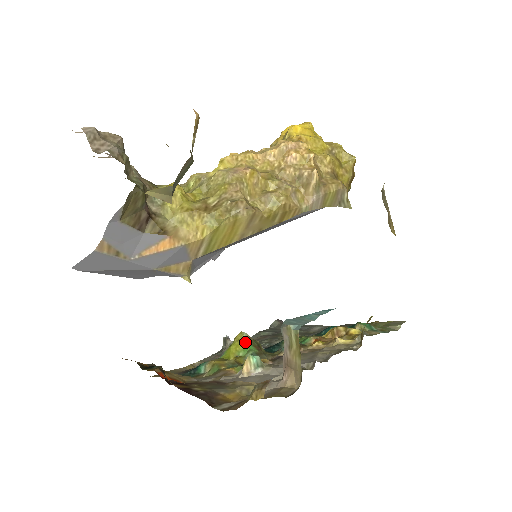
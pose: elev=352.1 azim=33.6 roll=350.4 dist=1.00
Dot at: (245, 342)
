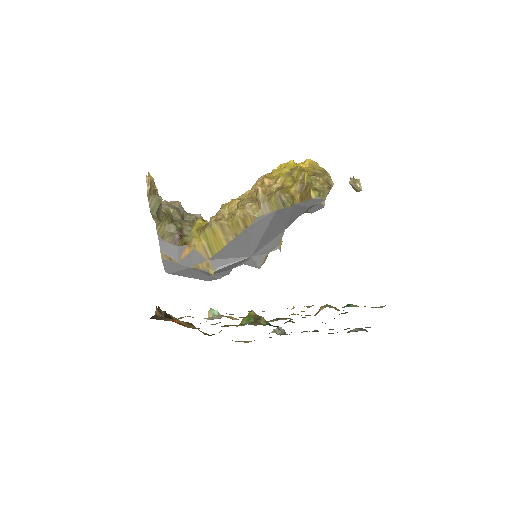
Dot at: (250, 316)
